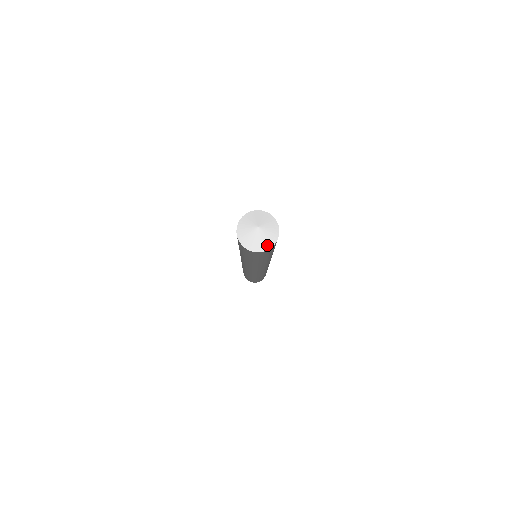
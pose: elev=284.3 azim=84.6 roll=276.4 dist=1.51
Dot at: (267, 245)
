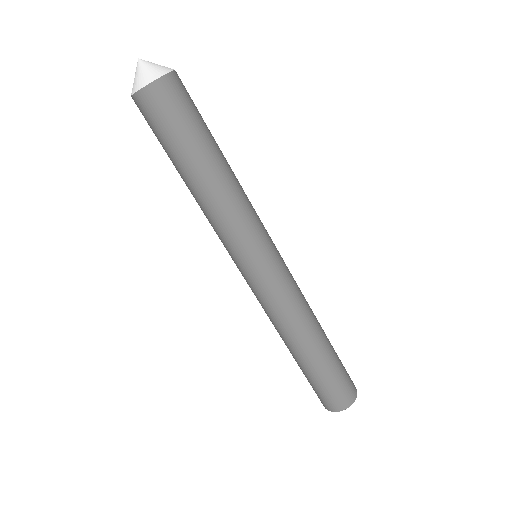
Dot at: (165, 69)
